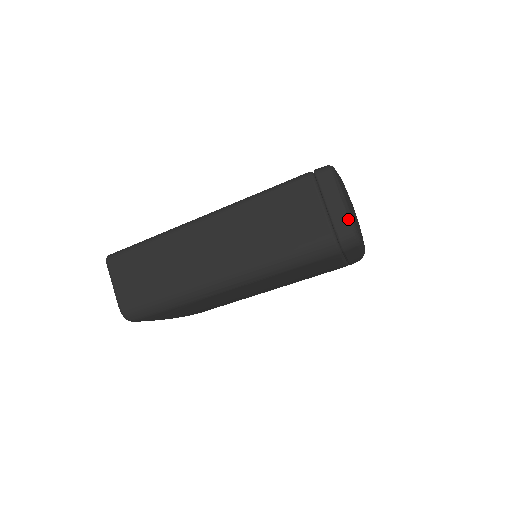
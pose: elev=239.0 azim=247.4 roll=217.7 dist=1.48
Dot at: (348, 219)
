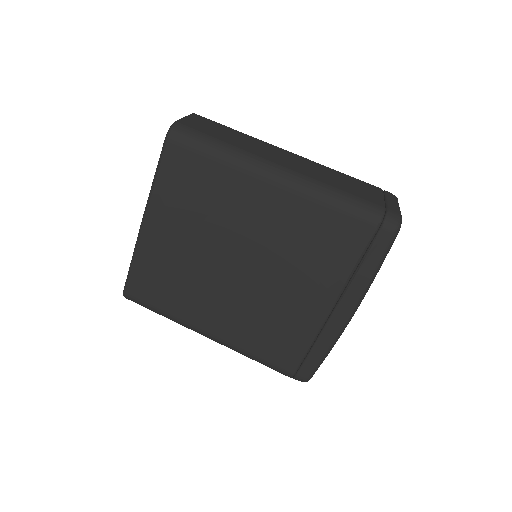
Dot at: (400, 212)
